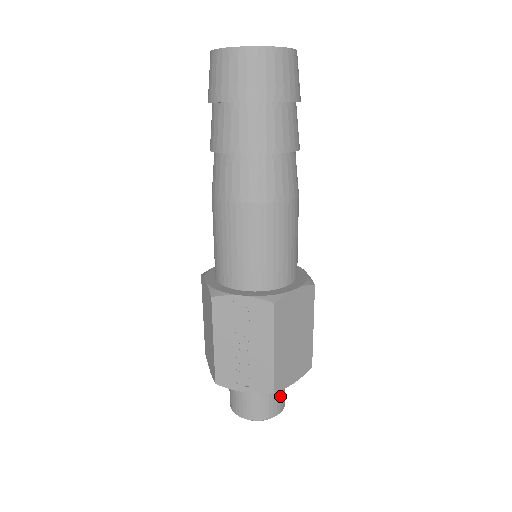
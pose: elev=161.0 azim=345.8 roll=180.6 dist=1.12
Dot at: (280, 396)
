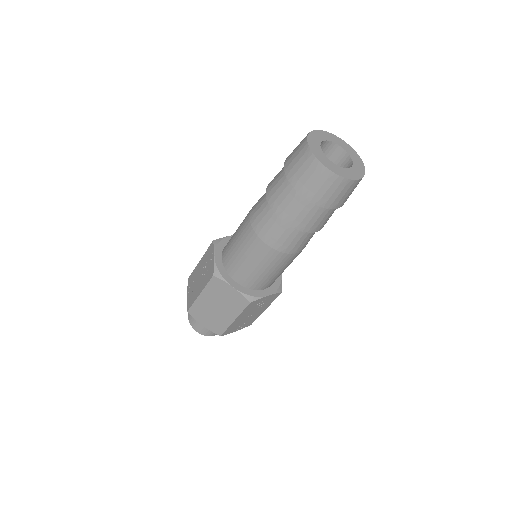
Dot at: occluded
